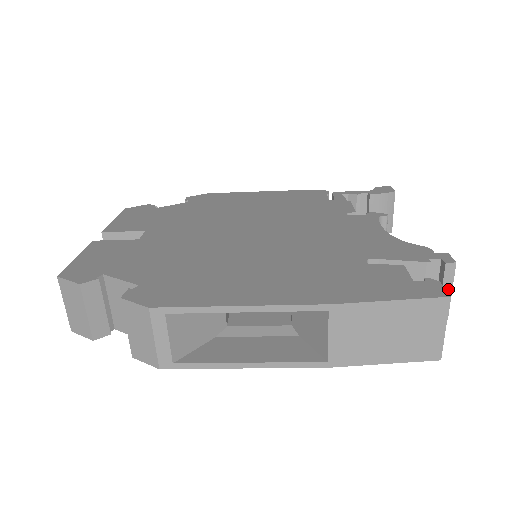
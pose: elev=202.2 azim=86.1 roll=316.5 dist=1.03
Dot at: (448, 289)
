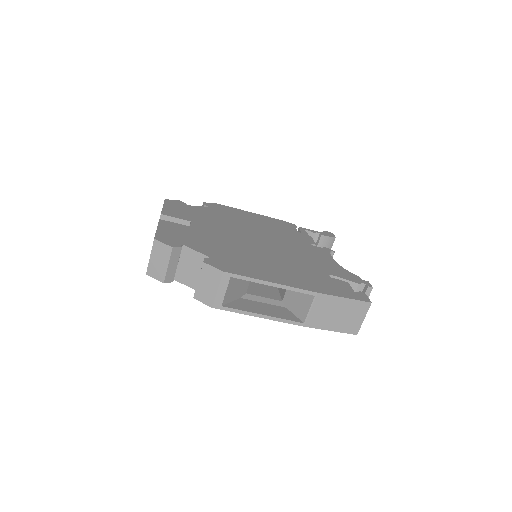
Dot at: occluded
